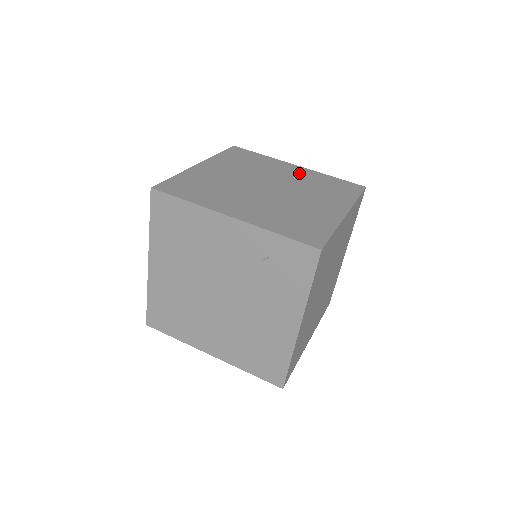
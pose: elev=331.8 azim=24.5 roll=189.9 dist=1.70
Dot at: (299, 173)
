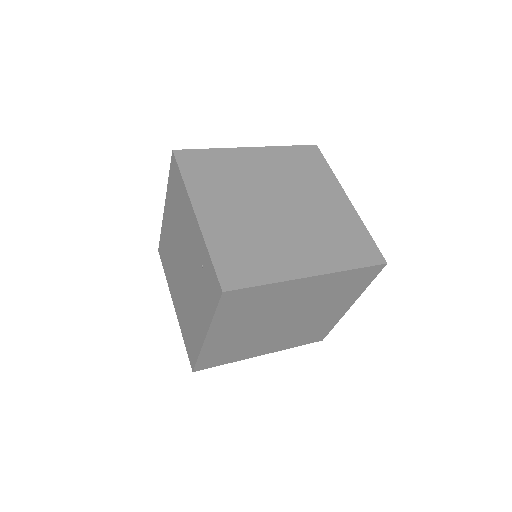
Dot at: (336, 208)
